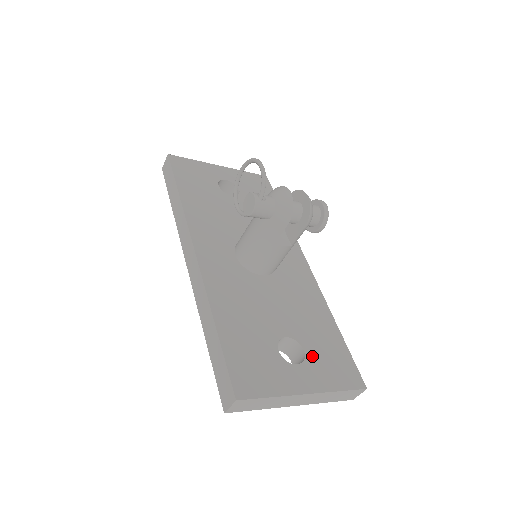
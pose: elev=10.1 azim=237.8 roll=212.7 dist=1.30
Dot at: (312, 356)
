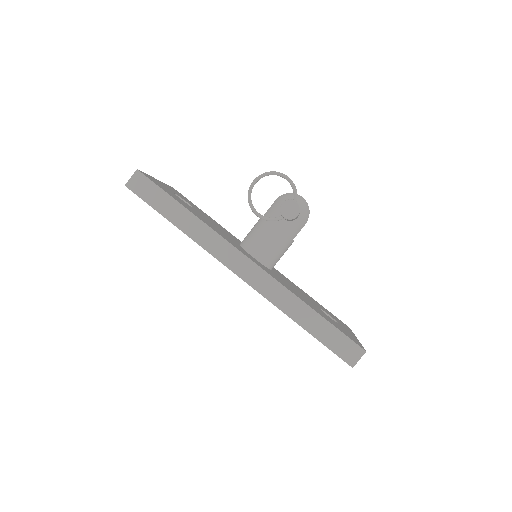
Dot at: occluded
